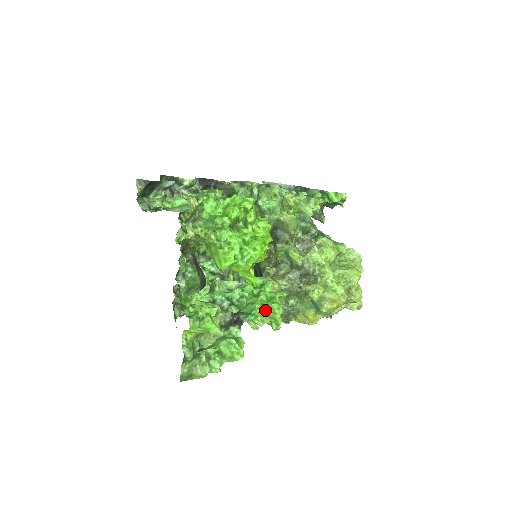
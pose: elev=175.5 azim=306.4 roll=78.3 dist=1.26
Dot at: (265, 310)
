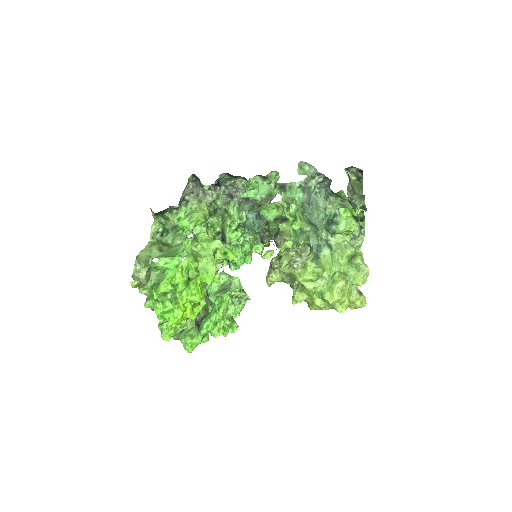
Dot at: (207, 332)
